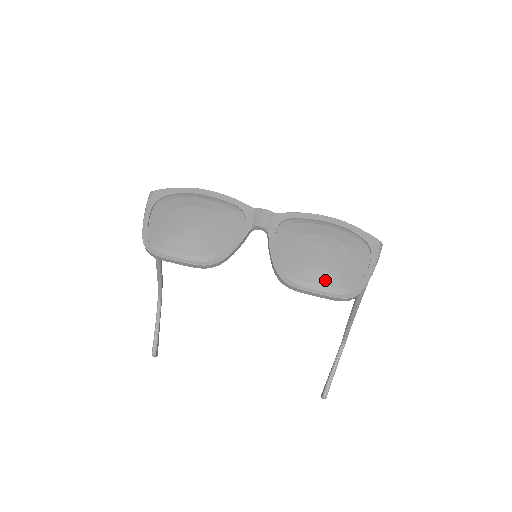
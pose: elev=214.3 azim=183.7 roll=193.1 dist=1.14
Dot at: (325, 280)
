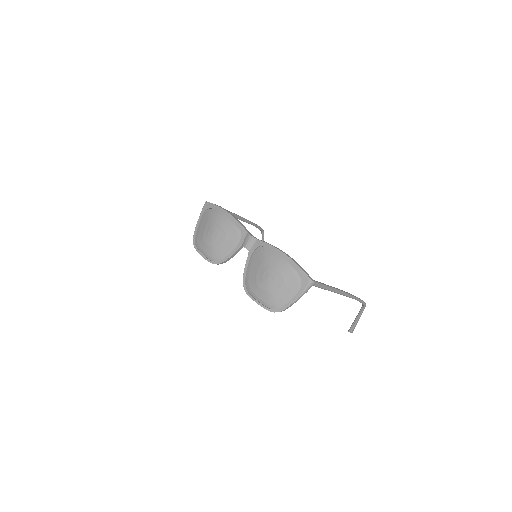
Dot at: (263, 297)
